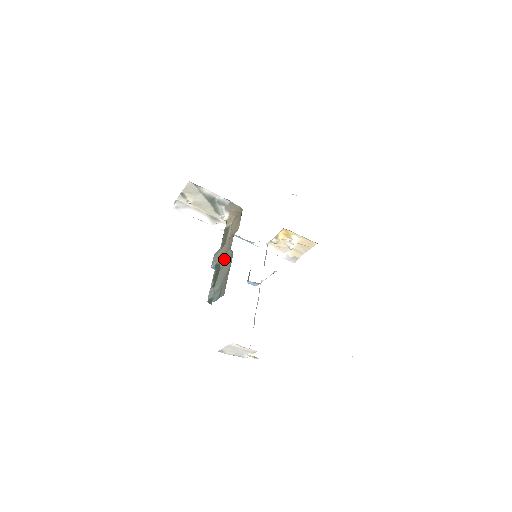
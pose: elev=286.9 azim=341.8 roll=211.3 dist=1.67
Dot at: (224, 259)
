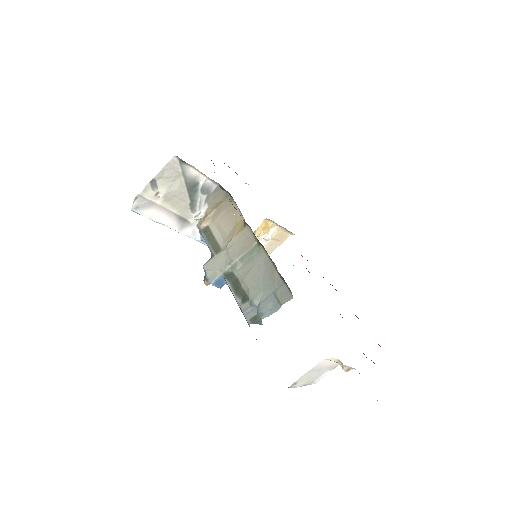
Dot at: (242, 261)
